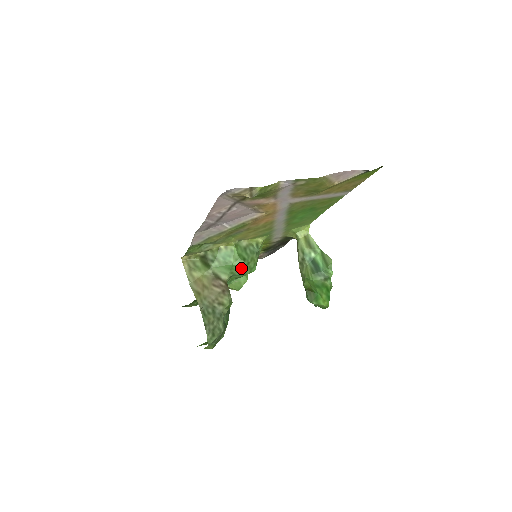
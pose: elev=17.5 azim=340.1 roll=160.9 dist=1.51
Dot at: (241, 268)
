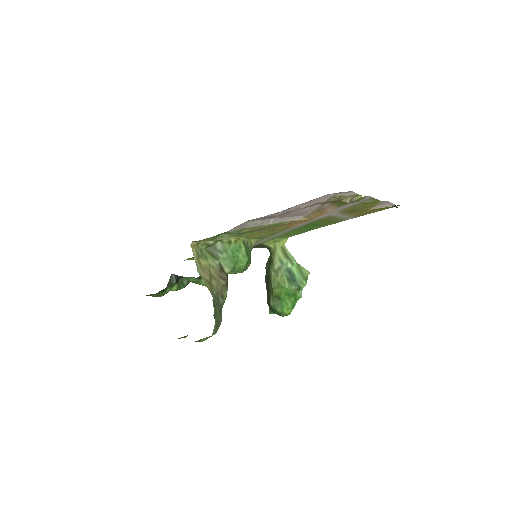
Dot at: (244, 265)
